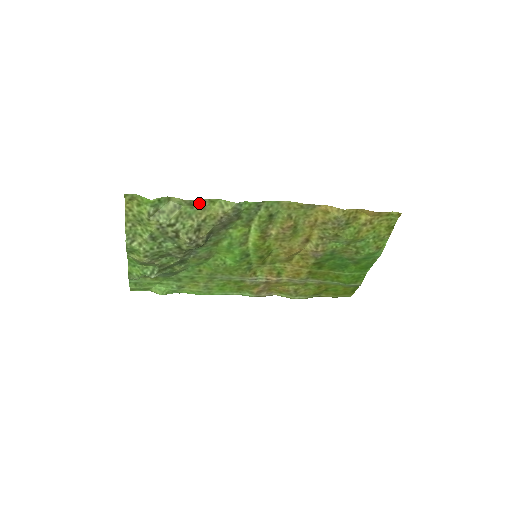
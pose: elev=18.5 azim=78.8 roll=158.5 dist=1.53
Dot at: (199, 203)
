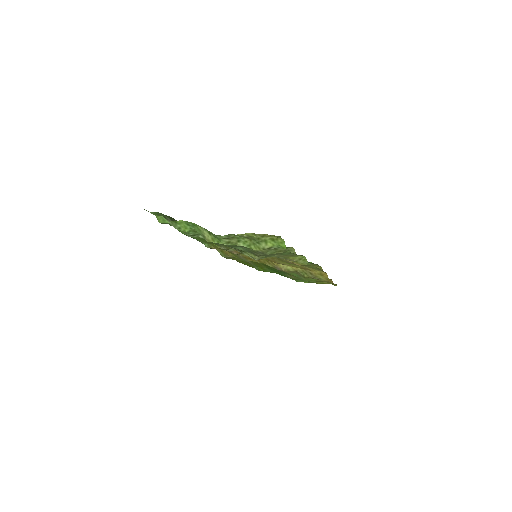
Dot at: occluded
